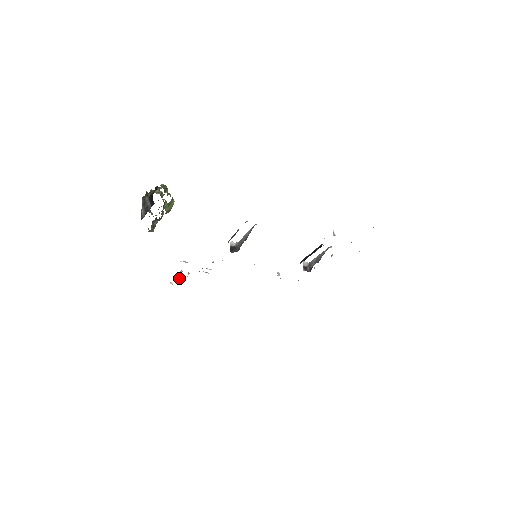
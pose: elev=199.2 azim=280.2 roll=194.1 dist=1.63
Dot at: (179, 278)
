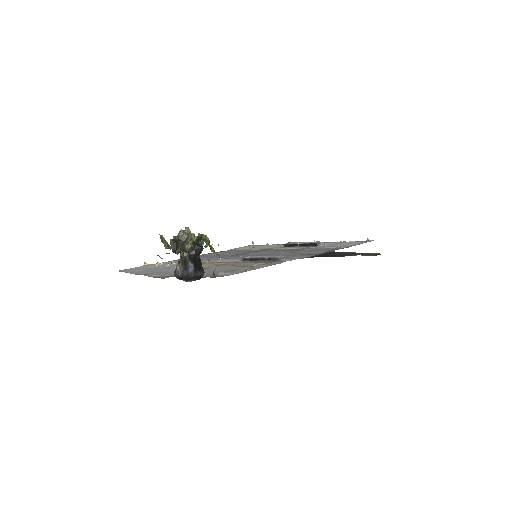
Dot at: (158, 263)
